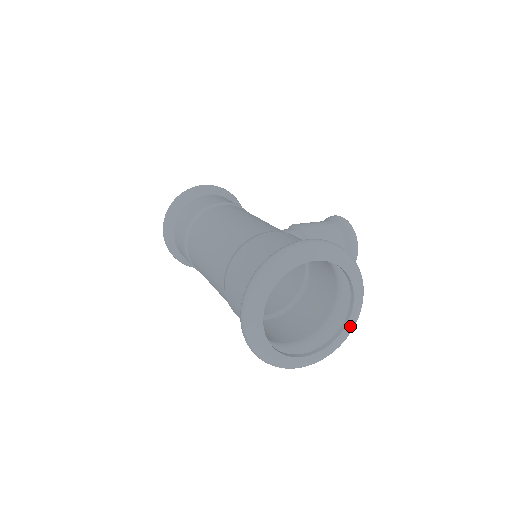
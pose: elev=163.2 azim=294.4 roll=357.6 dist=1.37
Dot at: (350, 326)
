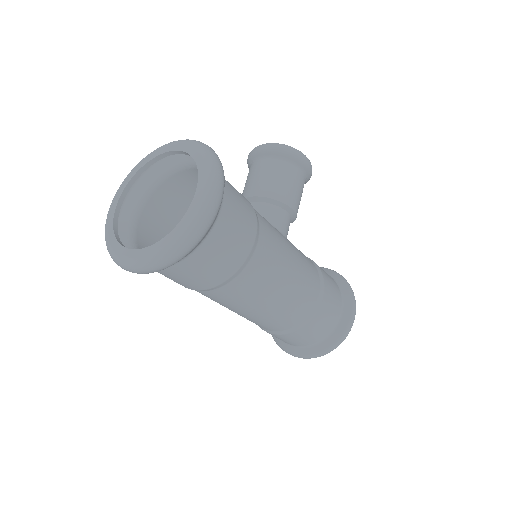
Dot at: occluded
